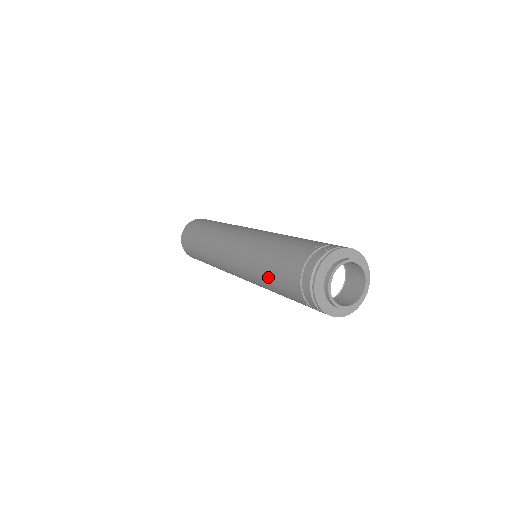
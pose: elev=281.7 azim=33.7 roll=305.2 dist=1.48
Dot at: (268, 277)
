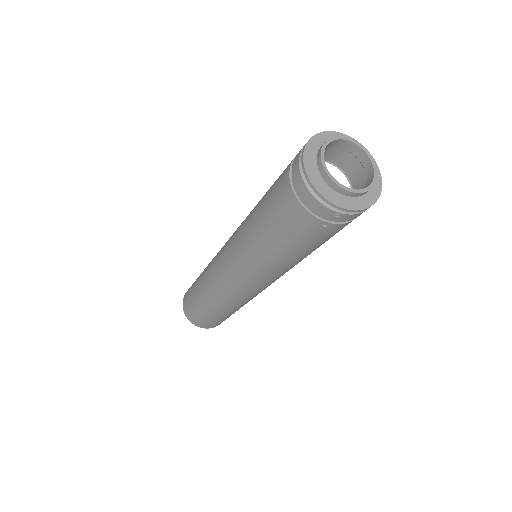
Dot at: (270, 241)
